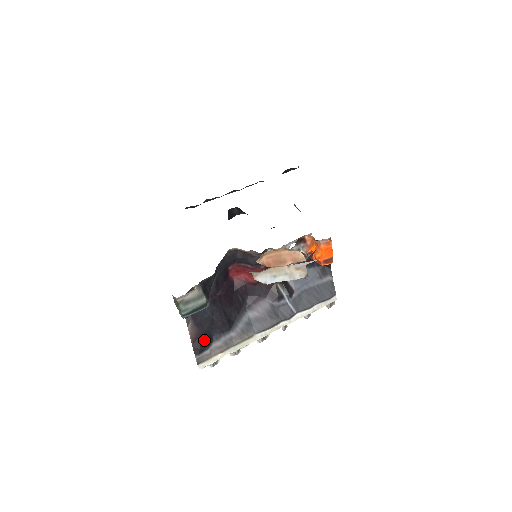
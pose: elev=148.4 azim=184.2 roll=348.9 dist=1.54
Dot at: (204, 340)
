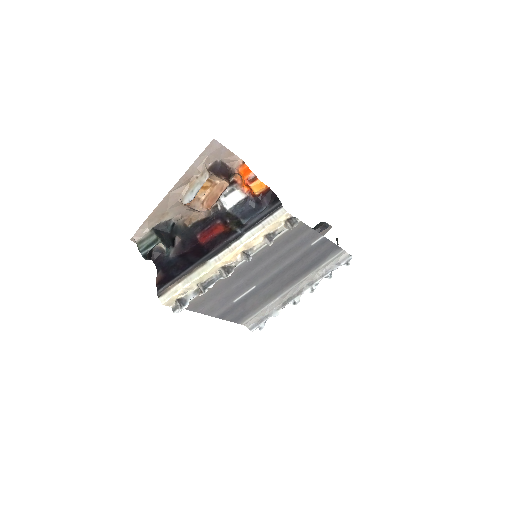
Dot at: (167, 279)
